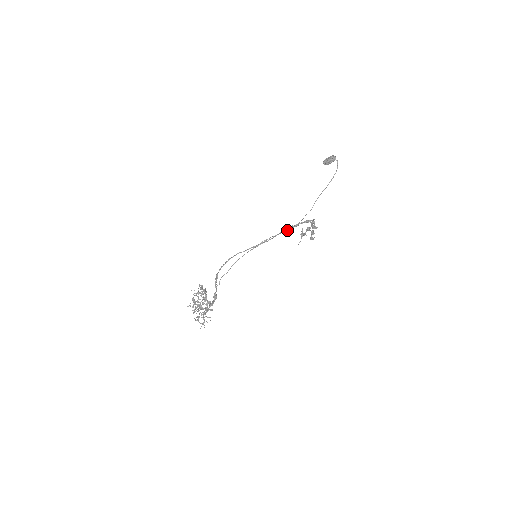
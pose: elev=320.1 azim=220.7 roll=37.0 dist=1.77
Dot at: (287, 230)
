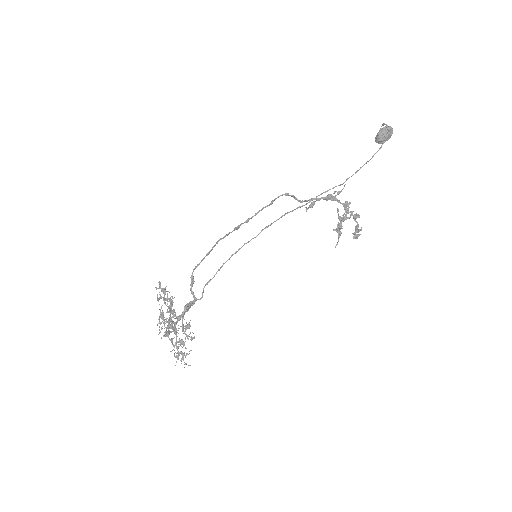
Dot at: occluded
